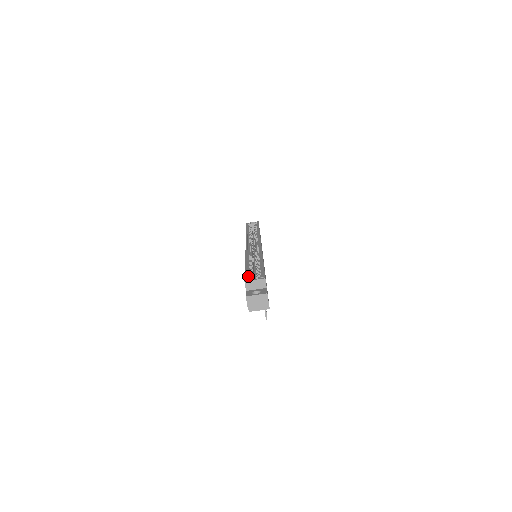
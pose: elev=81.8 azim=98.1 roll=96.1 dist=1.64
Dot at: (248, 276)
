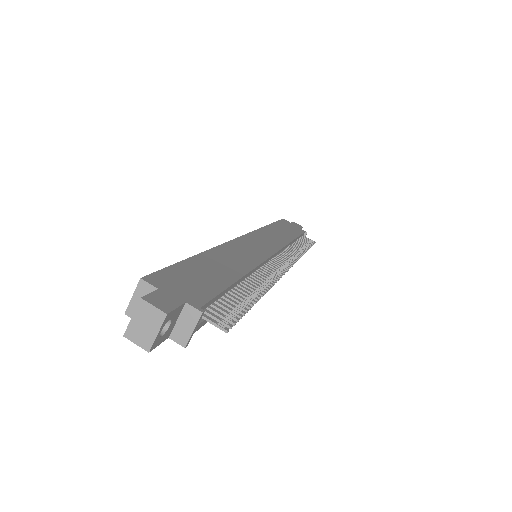
Dot at: occluded
